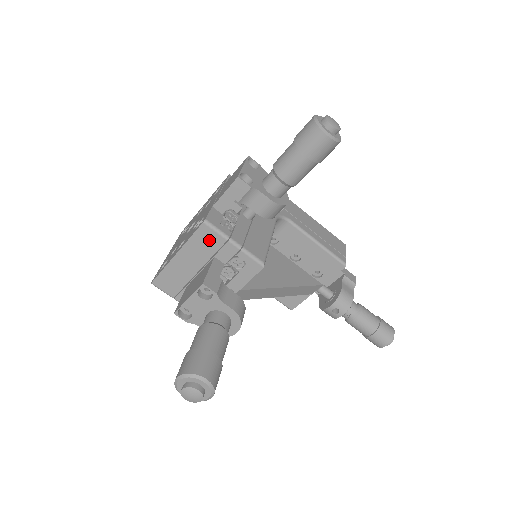
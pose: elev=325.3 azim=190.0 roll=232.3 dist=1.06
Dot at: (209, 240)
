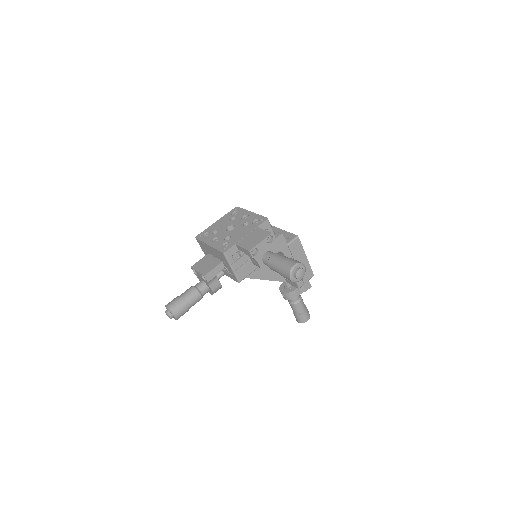
Dot at: (222, 257)
